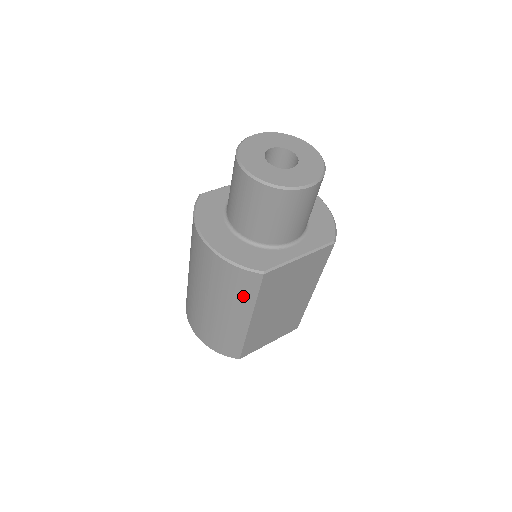
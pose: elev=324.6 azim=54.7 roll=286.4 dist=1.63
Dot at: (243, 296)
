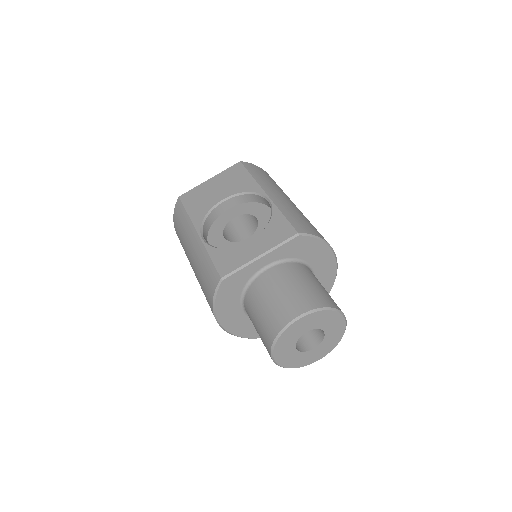
Dot at: occluded
